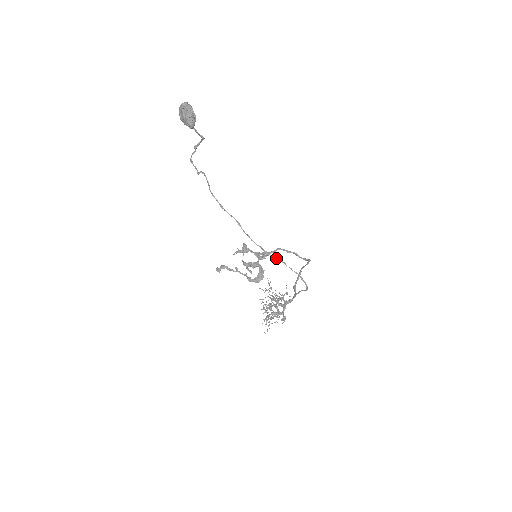
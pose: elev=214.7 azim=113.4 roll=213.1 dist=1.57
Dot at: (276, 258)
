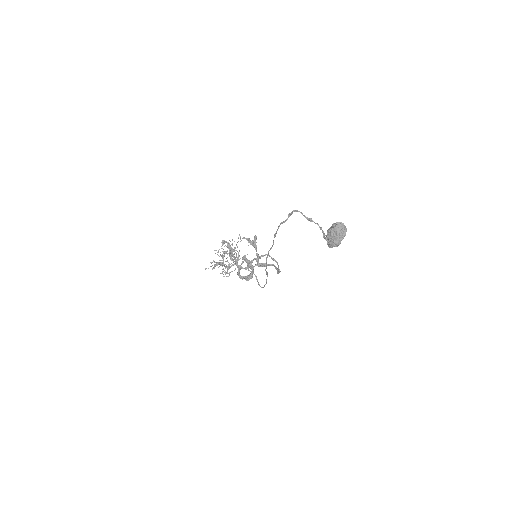
Dot at: (267, 274)
